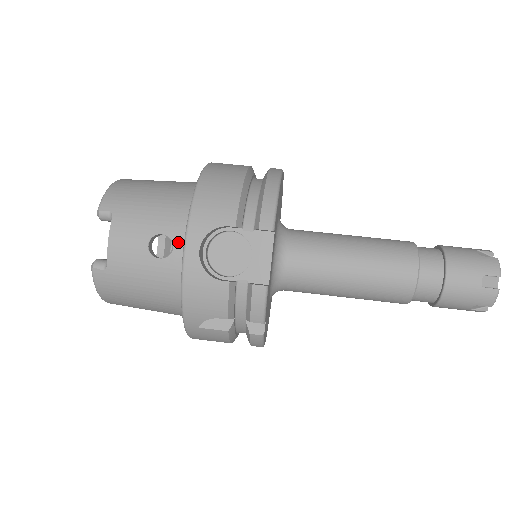
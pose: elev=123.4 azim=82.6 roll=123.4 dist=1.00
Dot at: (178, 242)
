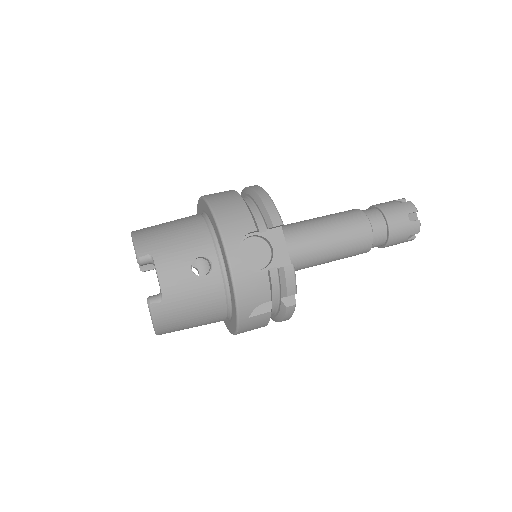
Dot at: (214, 258)
